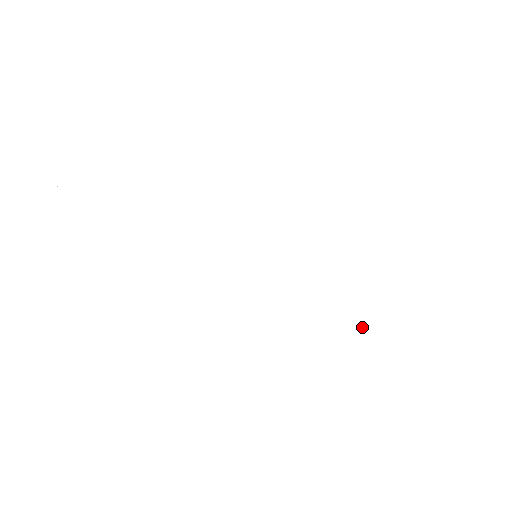
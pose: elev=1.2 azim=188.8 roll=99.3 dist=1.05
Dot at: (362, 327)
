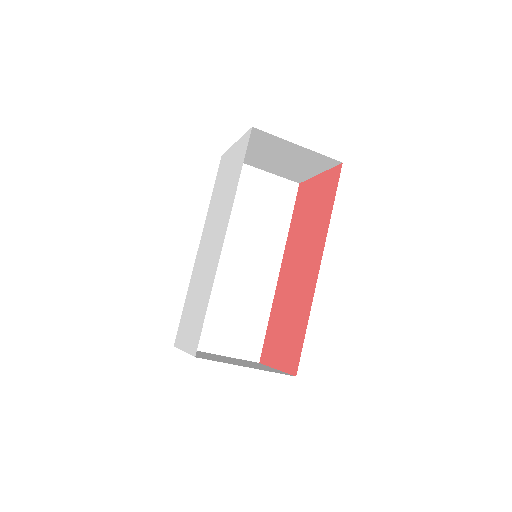
Dot at: (238, 174)
